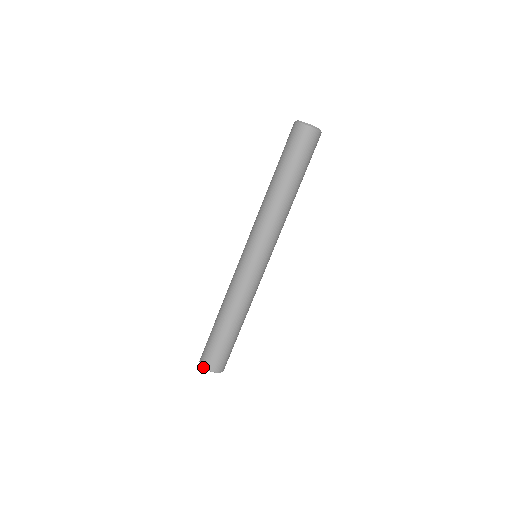
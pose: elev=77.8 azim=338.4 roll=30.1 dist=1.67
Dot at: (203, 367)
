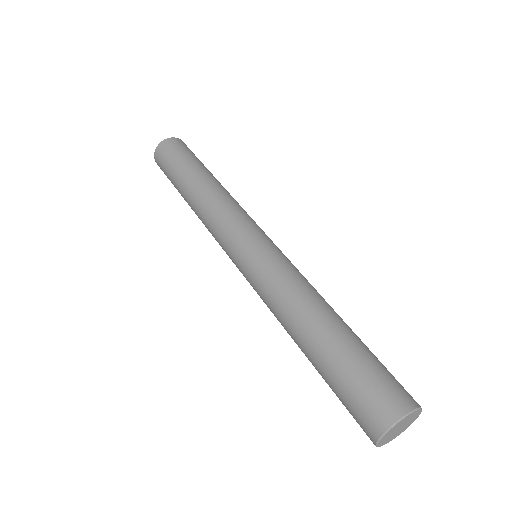
Dot at: (377, 440)
